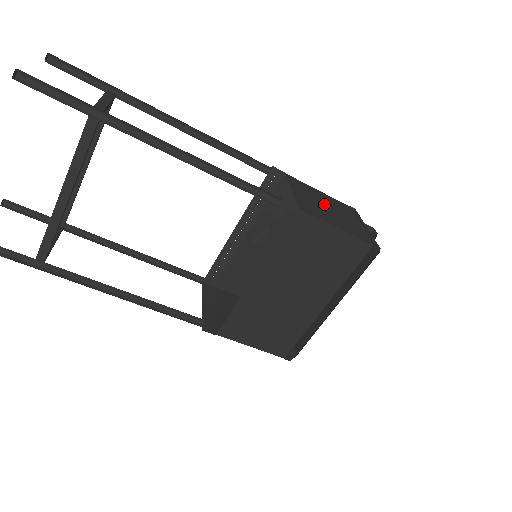
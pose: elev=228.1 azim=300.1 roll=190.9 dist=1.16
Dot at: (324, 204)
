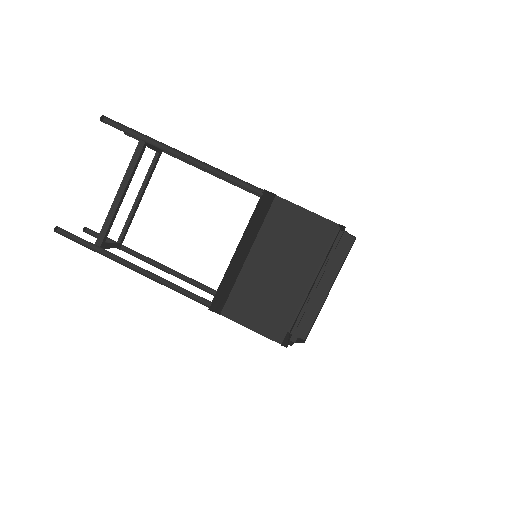
Dot at: occluded
